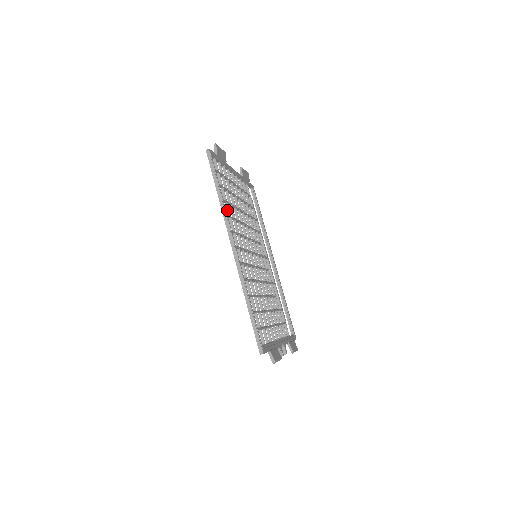
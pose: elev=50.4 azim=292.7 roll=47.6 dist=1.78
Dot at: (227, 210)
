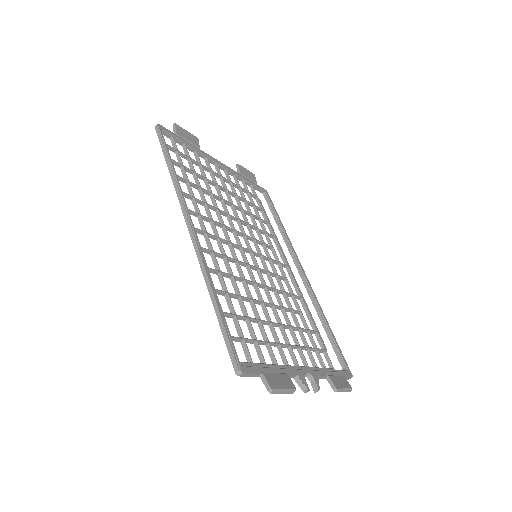
Dot at: (189, 191)
